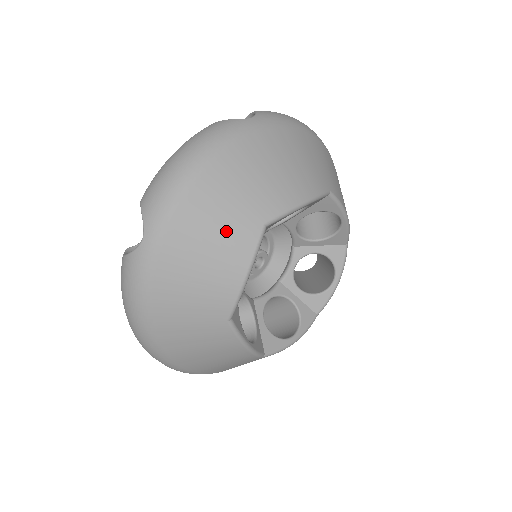
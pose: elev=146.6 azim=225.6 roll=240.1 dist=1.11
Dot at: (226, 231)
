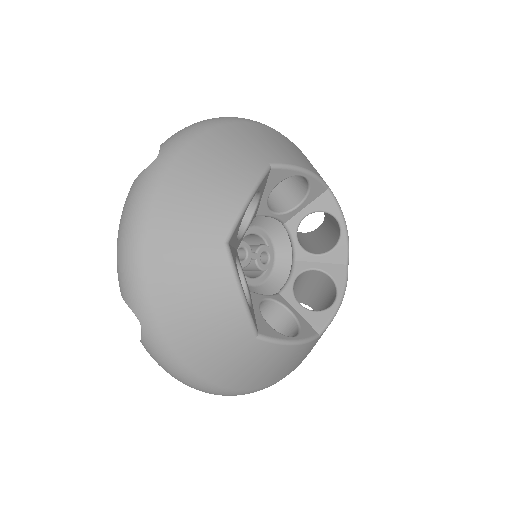
Dot at: (197, 272)
